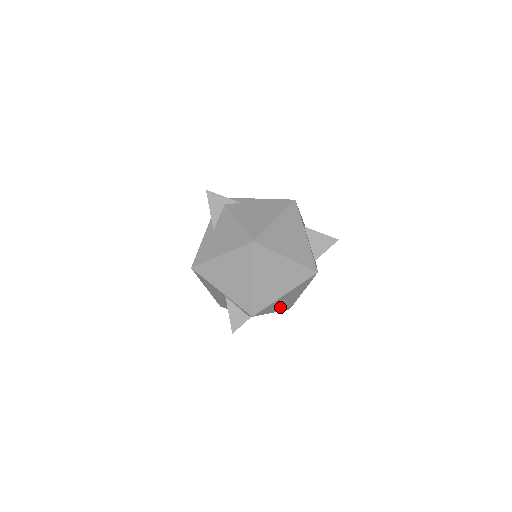
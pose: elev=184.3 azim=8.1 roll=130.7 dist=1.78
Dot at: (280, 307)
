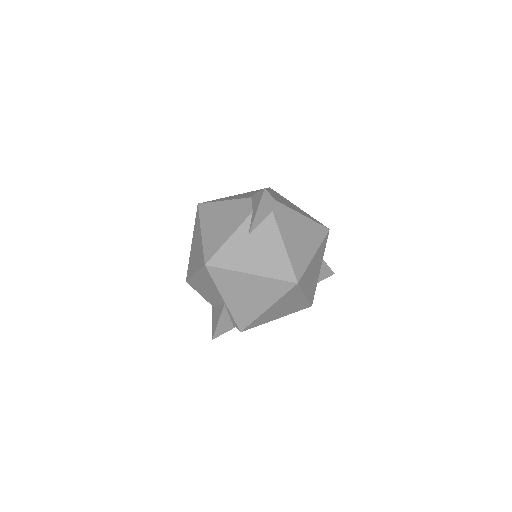
Dot at: occluded
